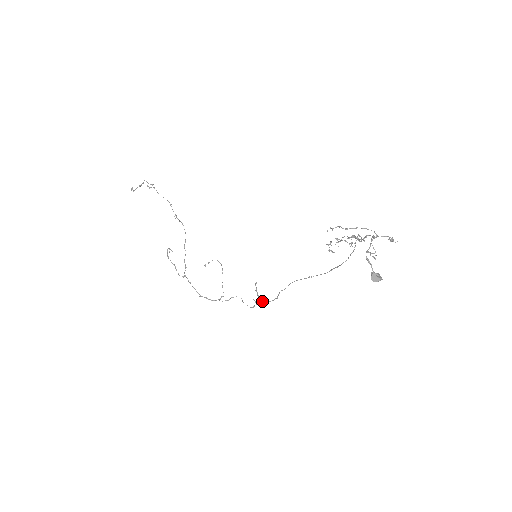
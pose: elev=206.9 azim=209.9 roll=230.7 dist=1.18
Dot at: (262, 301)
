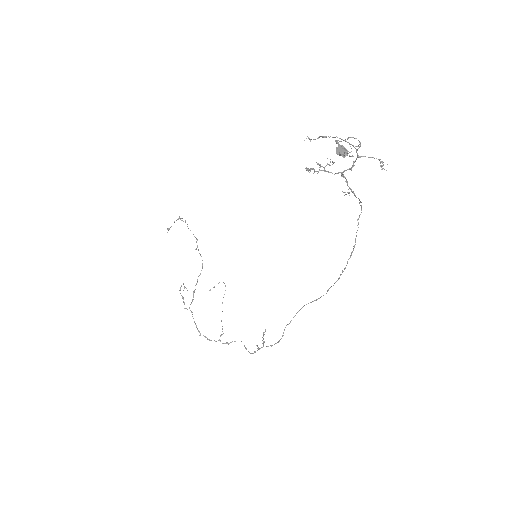
Dot at: occluded
